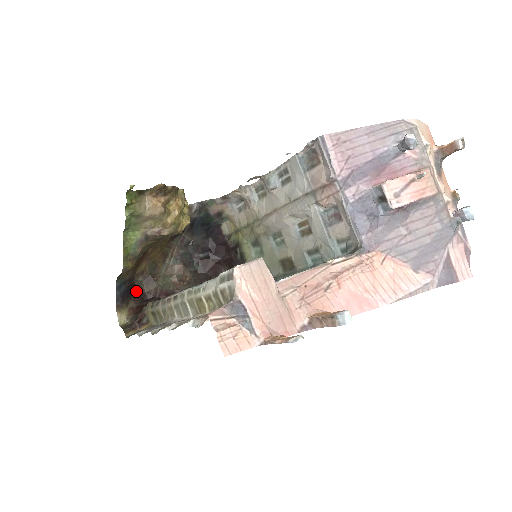
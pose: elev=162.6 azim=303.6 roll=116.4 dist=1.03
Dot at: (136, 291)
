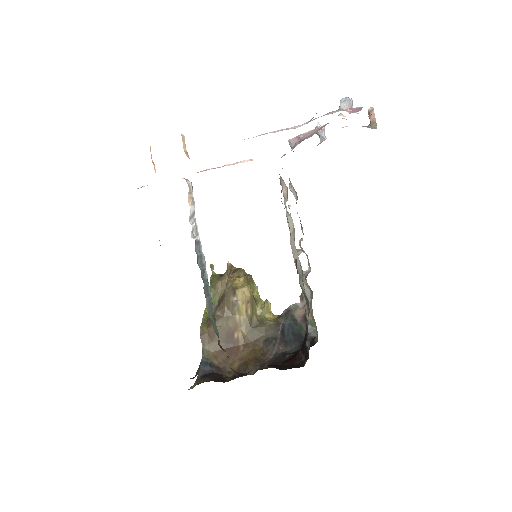
Dot at: (220, 380)
